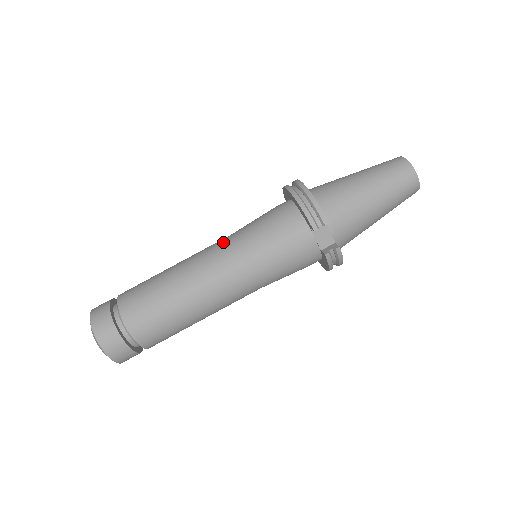
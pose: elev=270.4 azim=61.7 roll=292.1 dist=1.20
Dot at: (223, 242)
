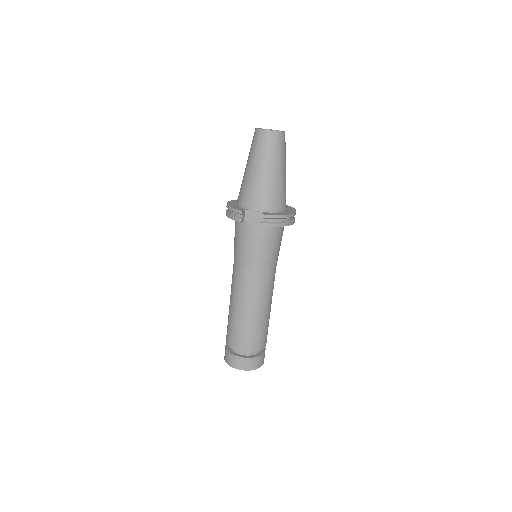
Dot at: occluded
